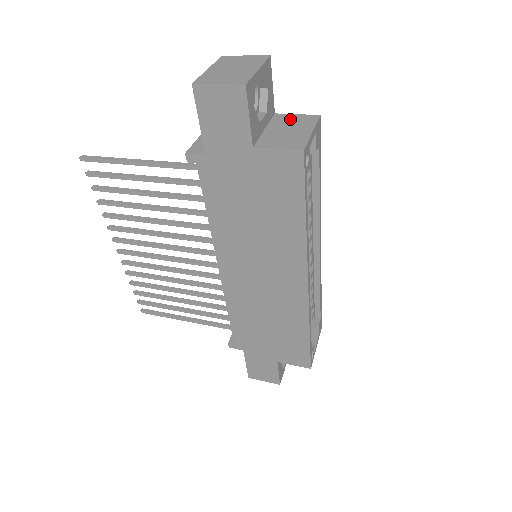
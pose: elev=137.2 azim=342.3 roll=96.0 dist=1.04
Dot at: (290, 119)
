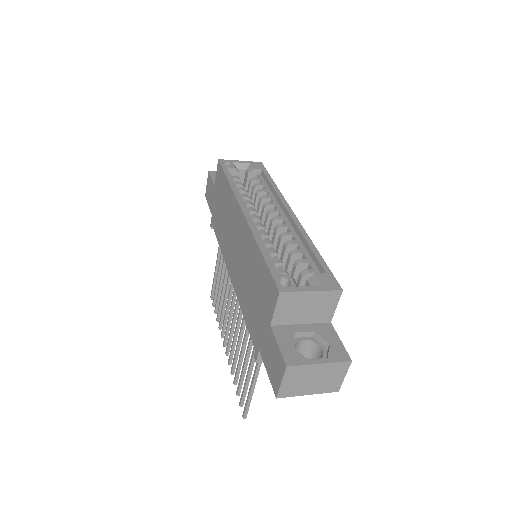
Dot at: occluded
